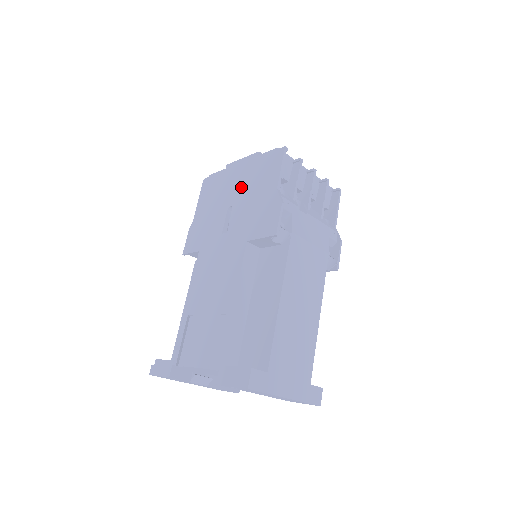
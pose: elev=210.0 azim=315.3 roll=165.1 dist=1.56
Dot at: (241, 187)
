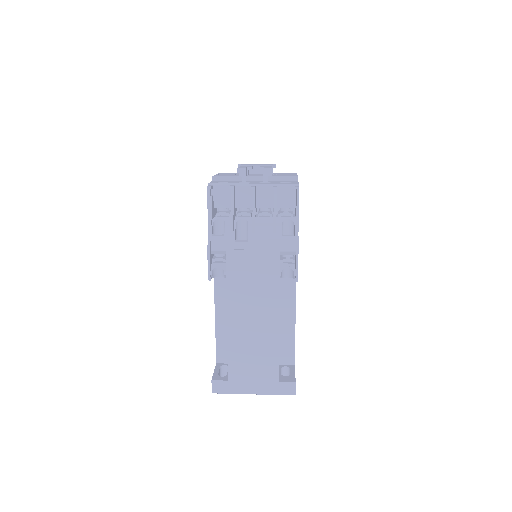
Dot at: occluded
